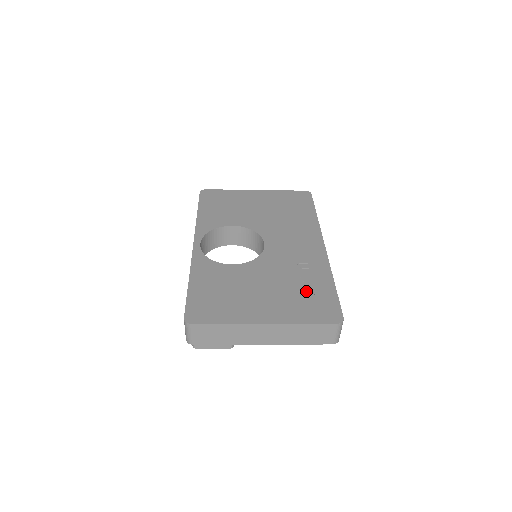
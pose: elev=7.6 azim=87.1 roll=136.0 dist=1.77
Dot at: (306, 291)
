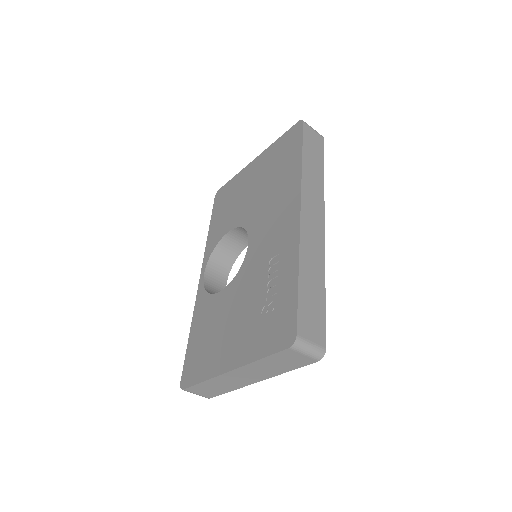
Dot at: (270, 303)
